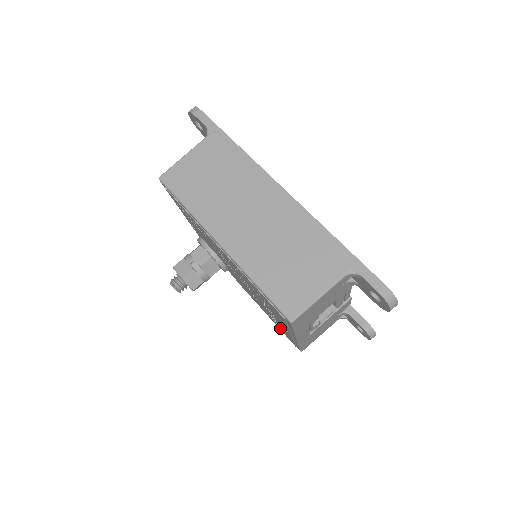
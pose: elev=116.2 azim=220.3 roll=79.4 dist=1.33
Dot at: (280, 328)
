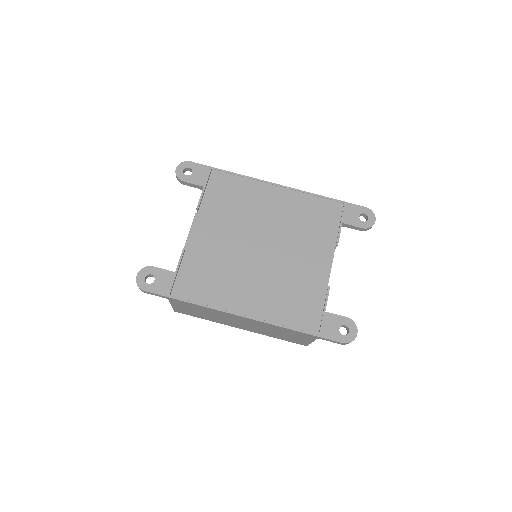
Dot at: occluded
